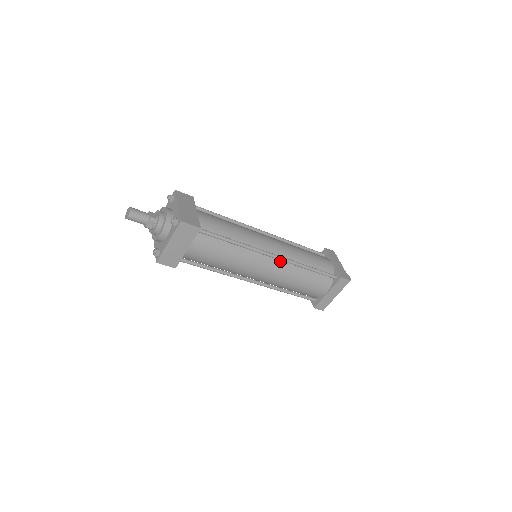
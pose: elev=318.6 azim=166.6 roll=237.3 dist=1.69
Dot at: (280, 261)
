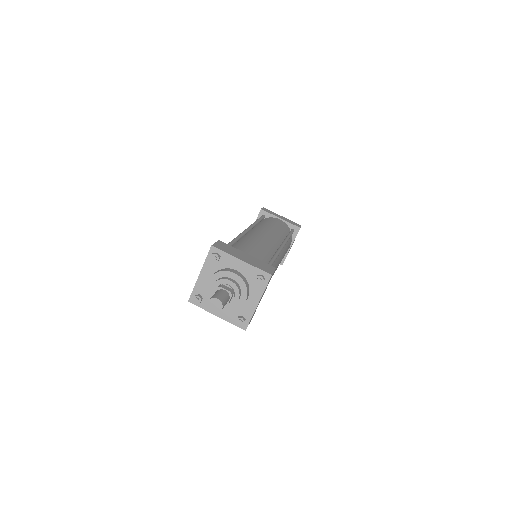
Dot at: occluded
